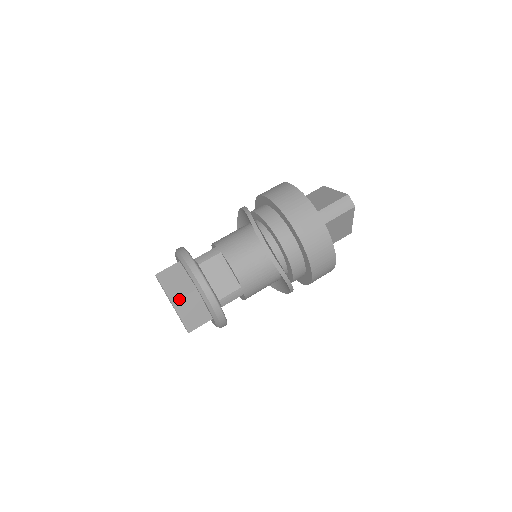
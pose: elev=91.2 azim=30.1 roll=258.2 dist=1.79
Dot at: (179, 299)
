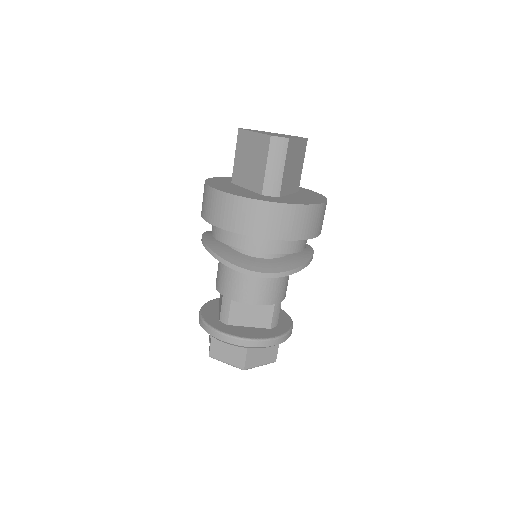
Dot at: (245, 364)
